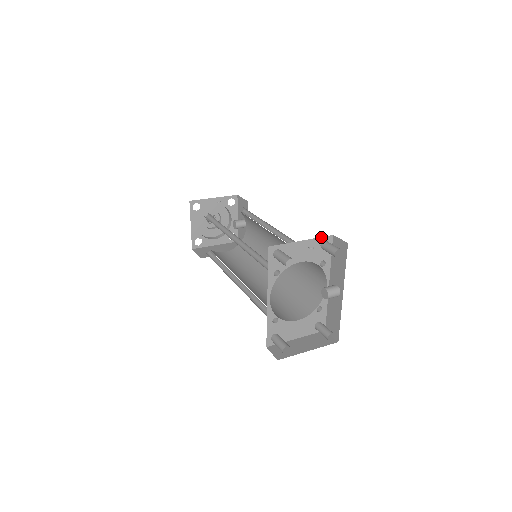
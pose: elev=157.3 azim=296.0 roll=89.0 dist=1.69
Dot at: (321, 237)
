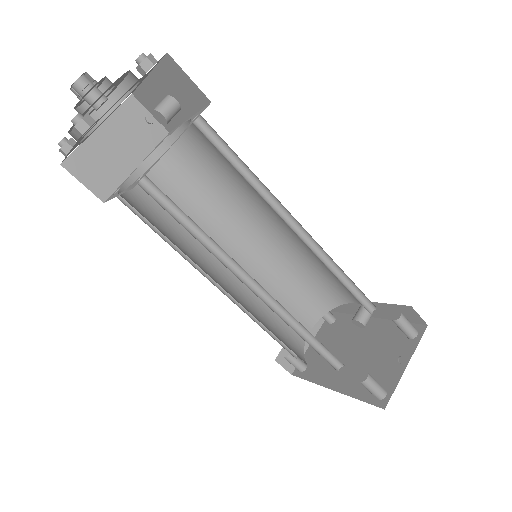
Dot at: occluded
